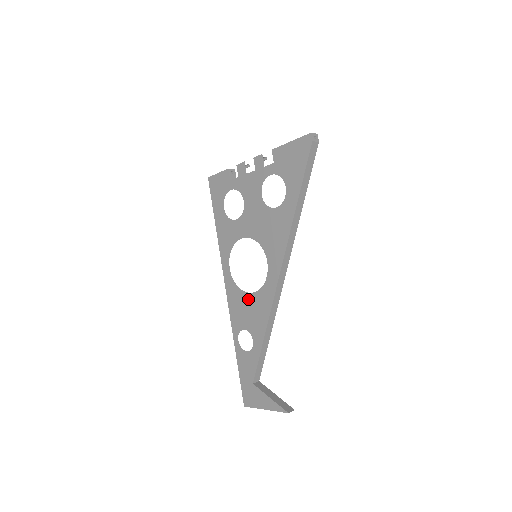
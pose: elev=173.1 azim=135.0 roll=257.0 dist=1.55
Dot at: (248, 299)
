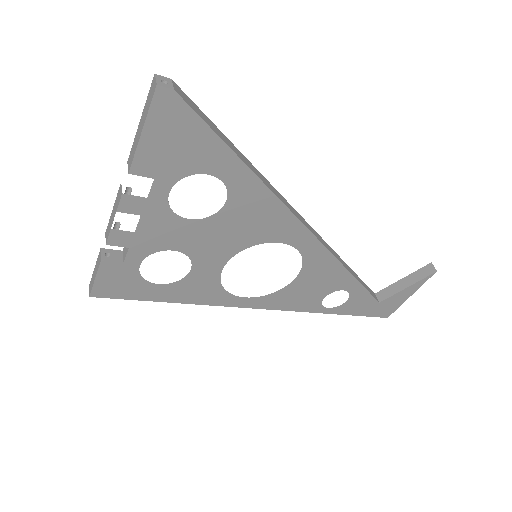
Dot at: (299, 283)
